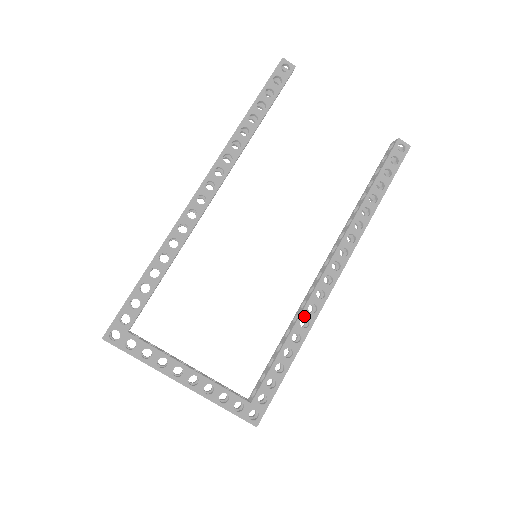
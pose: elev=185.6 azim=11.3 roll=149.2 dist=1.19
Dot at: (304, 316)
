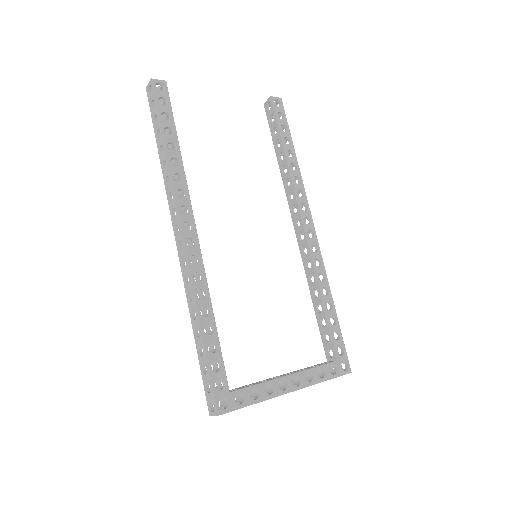
Dot at: (318, 272)
